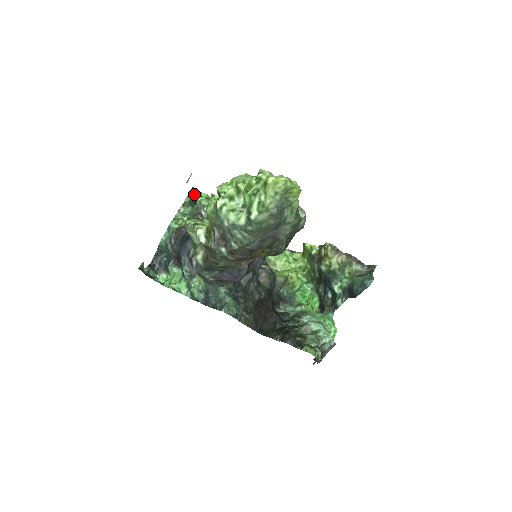
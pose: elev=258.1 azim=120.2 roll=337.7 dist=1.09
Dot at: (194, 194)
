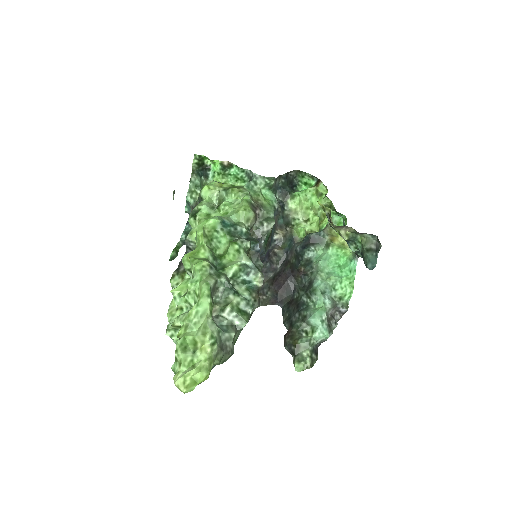
Dot at: (198, 161)
